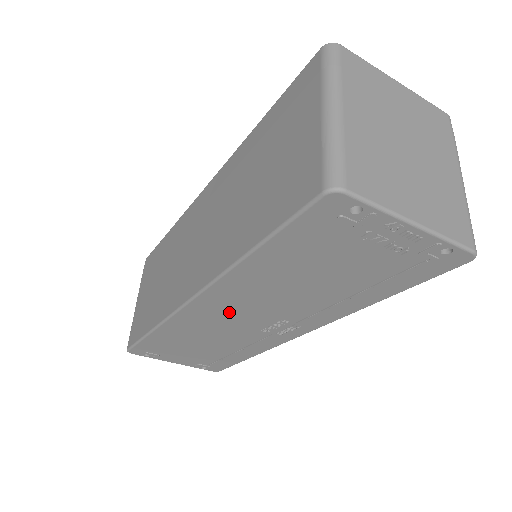
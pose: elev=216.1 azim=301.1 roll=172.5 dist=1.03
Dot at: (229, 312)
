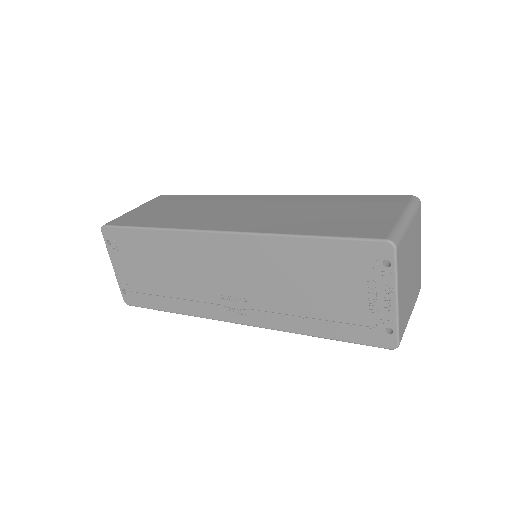
Dot at: (227, 262)
